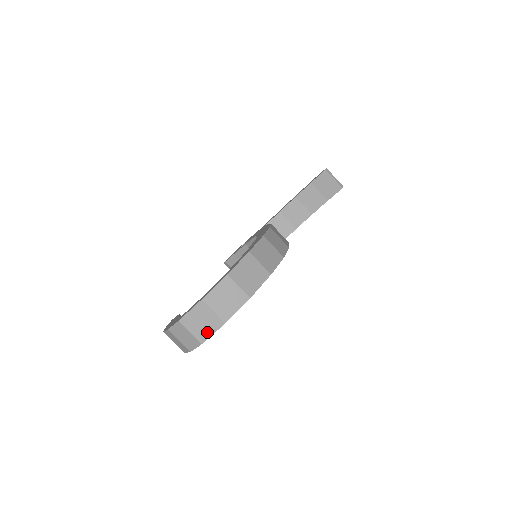
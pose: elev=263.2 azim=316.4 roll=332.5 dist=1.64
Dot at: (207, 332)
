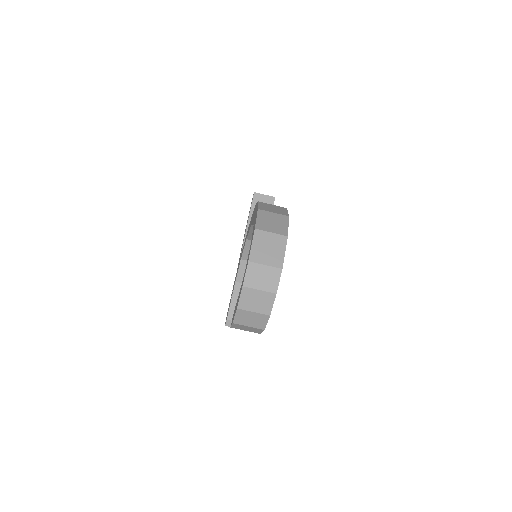
Dot at: (279, 254)
